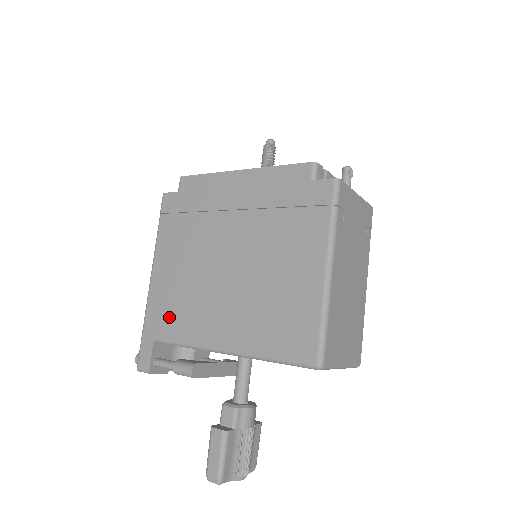
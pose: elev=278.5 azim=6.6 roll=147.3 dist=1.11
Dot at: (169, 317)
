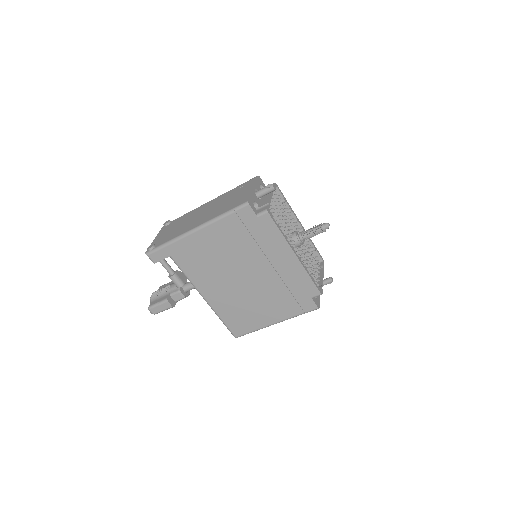
Dot at: (189, 259)
